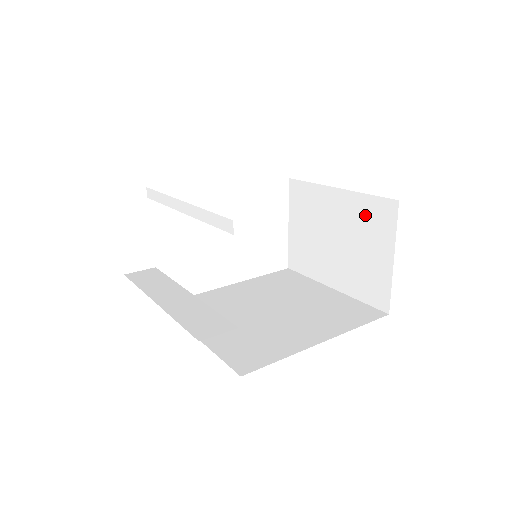
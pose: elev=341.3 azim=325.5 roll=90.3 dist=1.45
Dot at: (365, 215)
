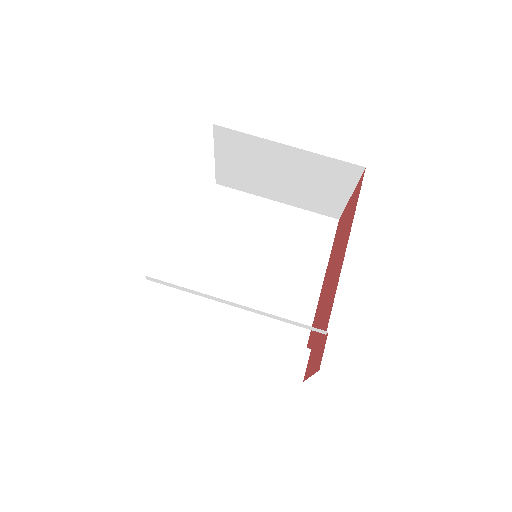
Dot at: (324, 169)
